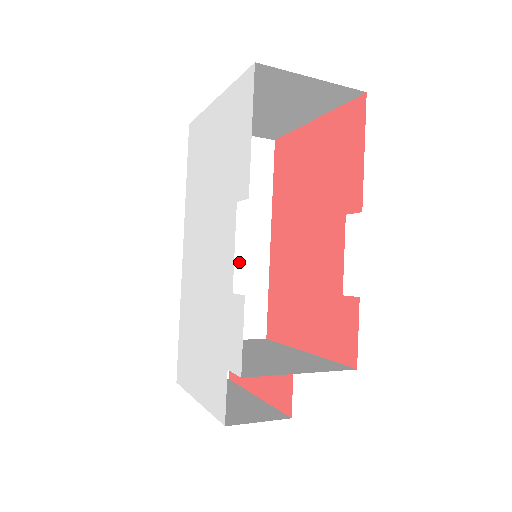
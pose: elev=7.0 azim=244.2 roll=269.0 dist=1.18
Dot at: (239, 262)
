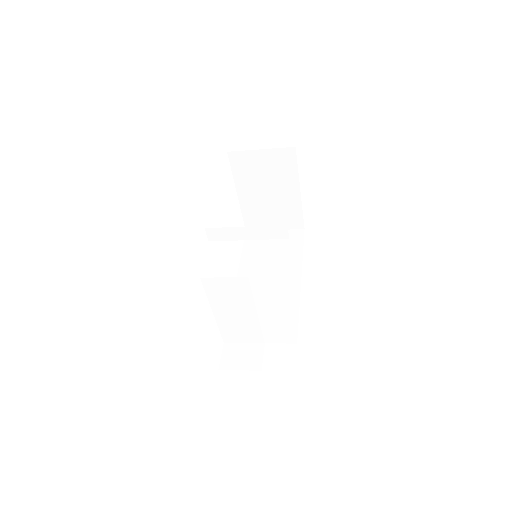
Dot at: (275, 294)
